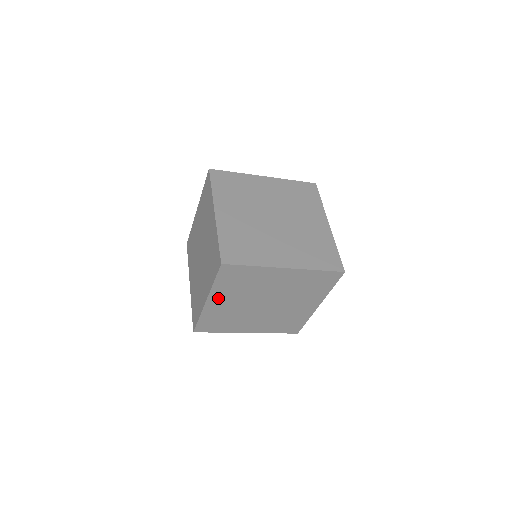
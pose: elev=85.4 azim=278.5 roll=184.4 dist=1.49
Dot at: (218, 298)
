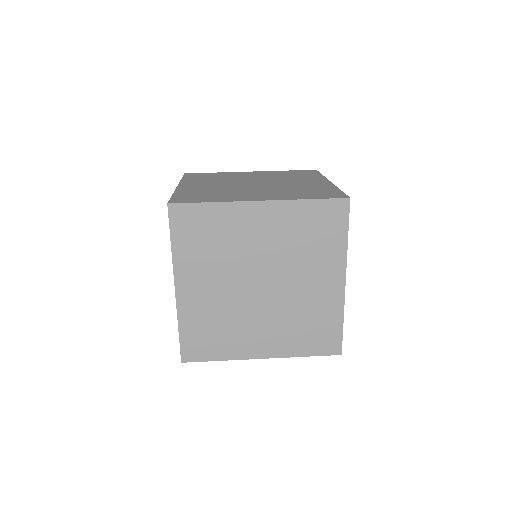
Dot at: (189, 279)
